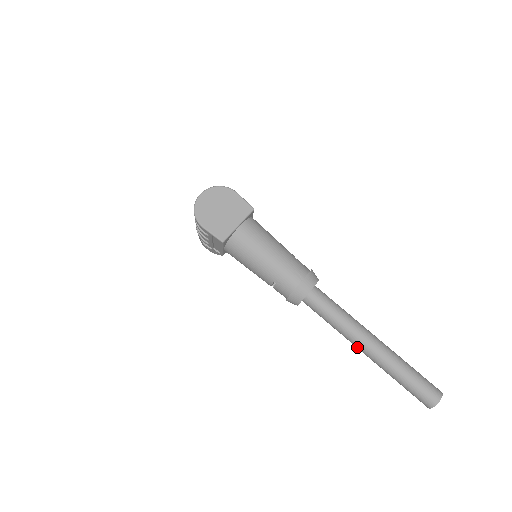
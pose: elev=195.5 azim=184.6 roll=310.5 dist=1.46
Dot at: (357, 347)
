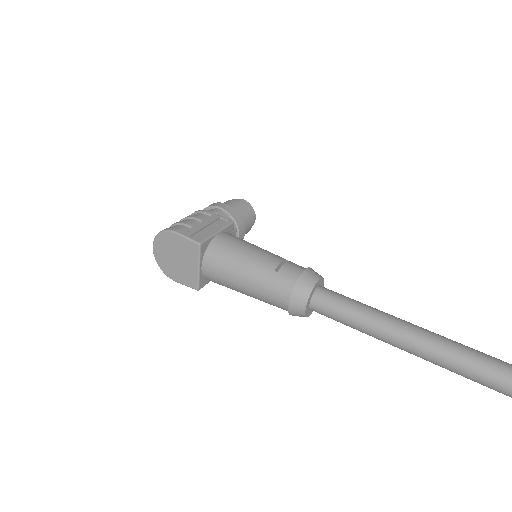
Dot at: occluded
